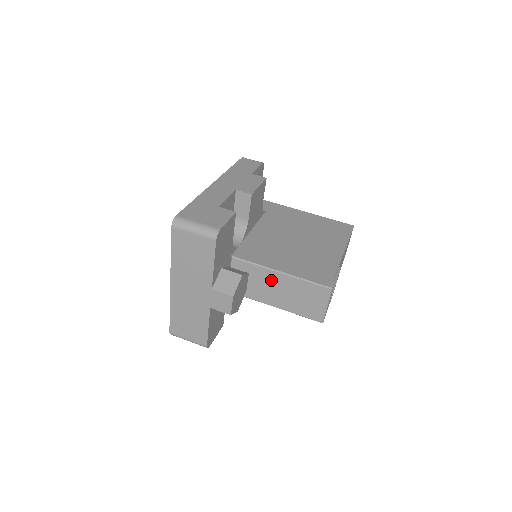
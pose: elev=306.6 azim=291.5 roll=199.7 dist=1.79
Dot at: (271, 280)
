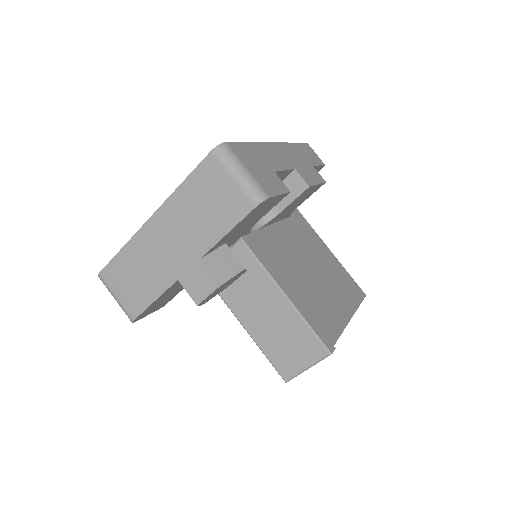
Dot at: (266, 296)
